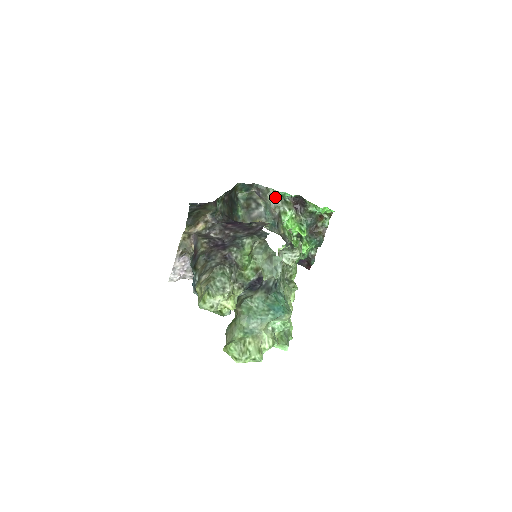
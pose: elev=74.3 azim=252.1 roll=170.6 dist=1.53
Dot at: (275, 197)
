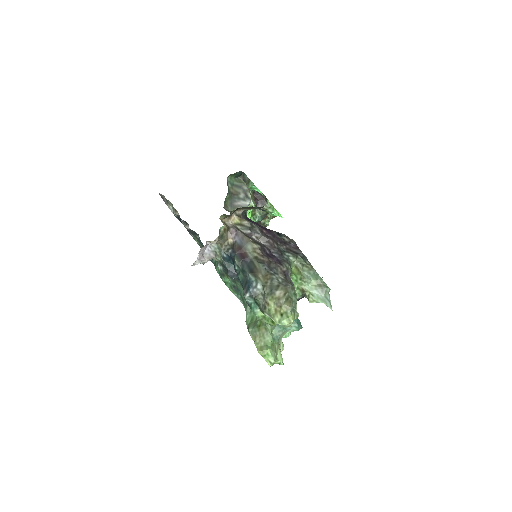
Dot at: occluded
